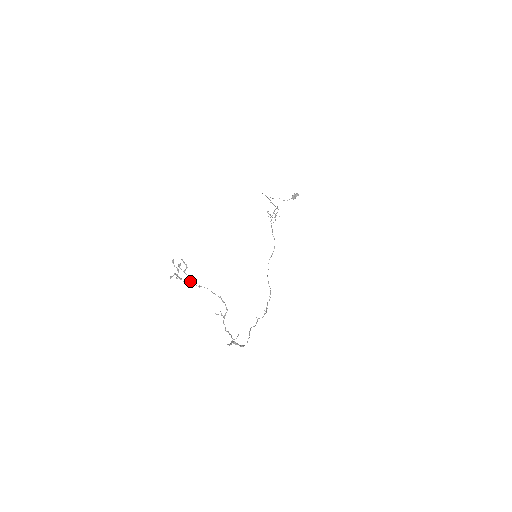
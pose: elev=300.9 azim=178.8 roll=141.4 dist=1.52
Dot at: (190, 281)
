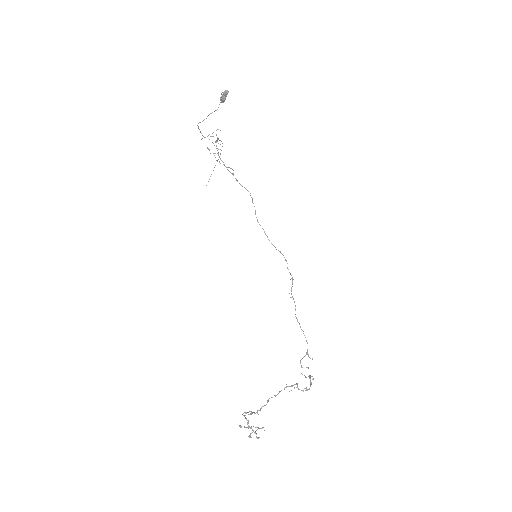
Dot at: occluded
